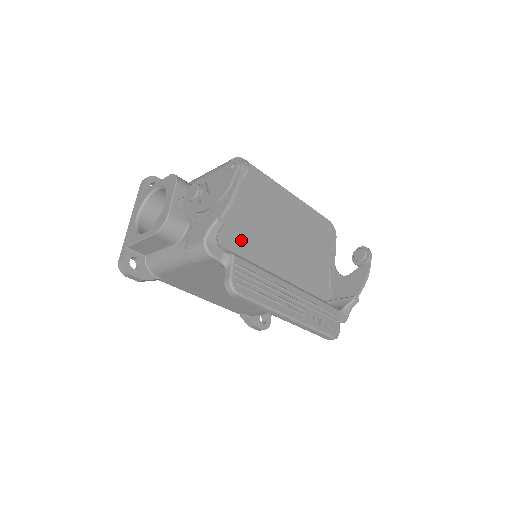
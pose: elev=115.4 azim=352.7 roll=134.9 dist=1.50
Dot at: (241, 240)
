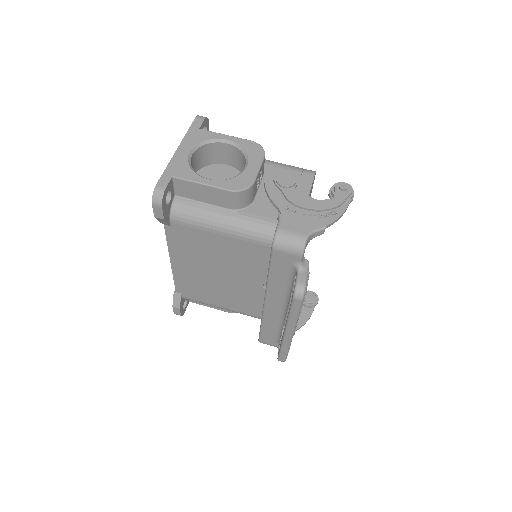
Dot at: occluded
